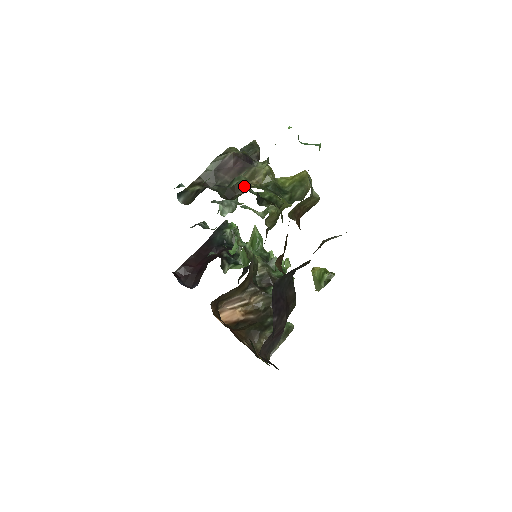
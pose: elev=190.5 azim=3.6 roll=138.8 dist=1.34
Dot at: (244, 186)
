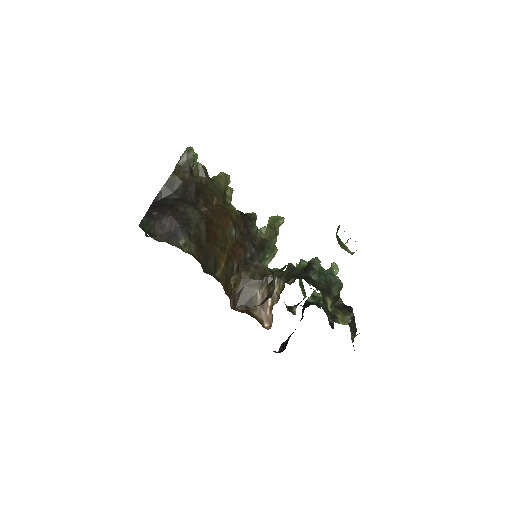
Dot at: occluded
